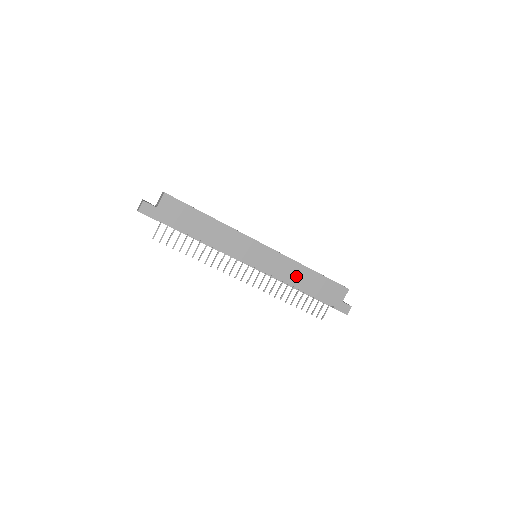
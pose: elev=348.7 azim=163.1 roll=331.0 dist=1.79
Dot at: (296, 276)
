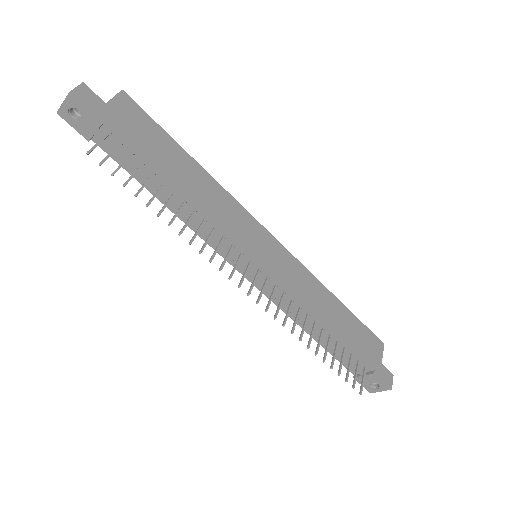
Dot at: (318, 301)
